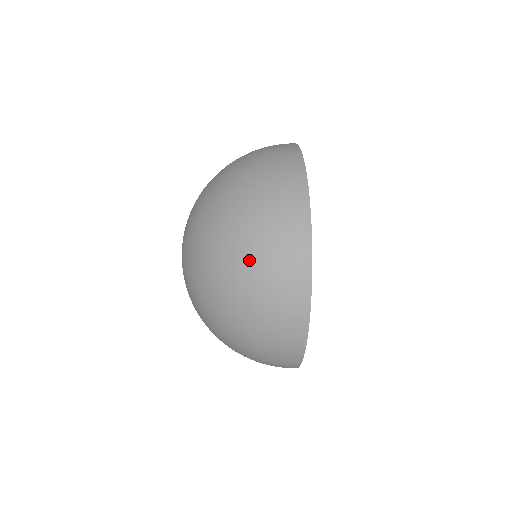
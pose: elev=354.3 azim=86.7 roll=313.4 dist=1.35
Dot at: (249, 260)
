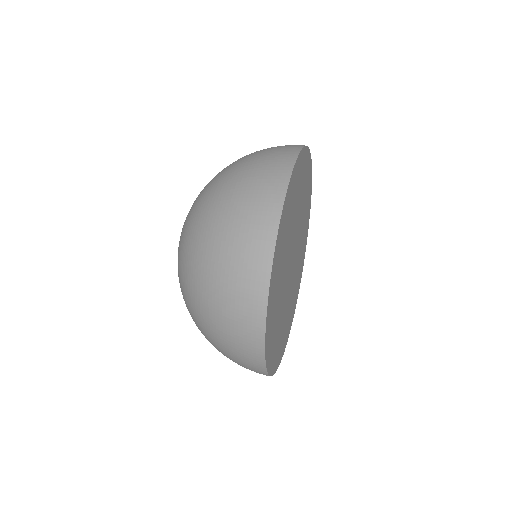
Dot at: (217, 243)
